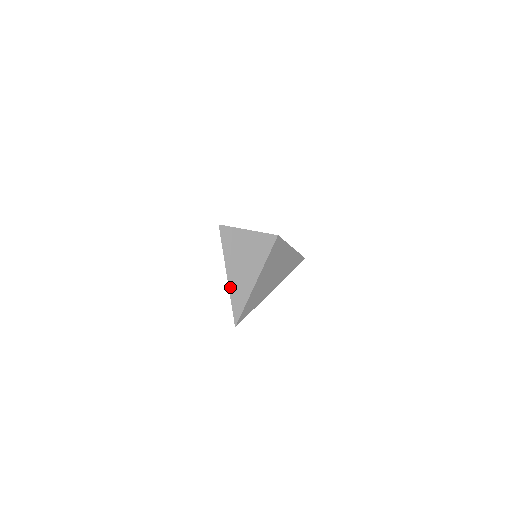
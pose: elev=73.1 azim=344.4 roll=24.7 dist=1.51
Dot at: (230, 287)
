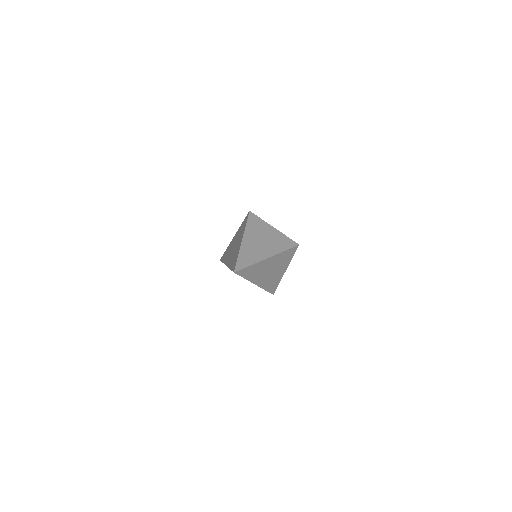
Dot at: (241, 251)
